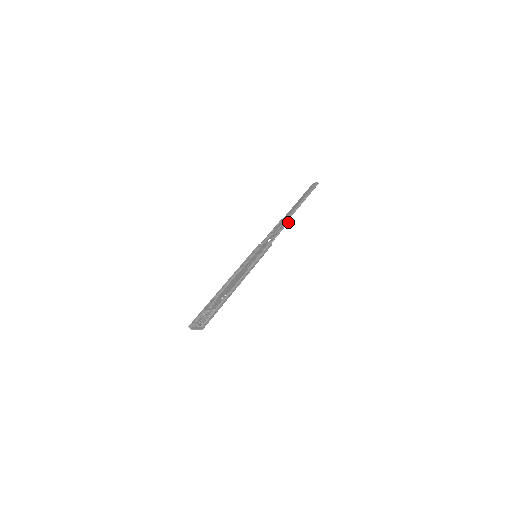
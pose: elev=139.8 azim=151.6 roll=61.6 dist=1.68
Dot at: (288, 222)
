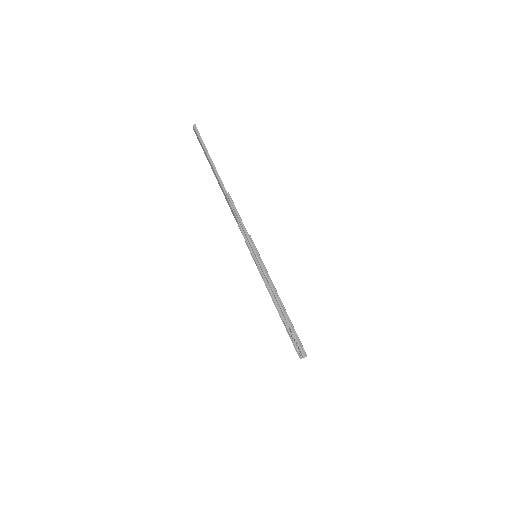
Dot at: (230, 198)
